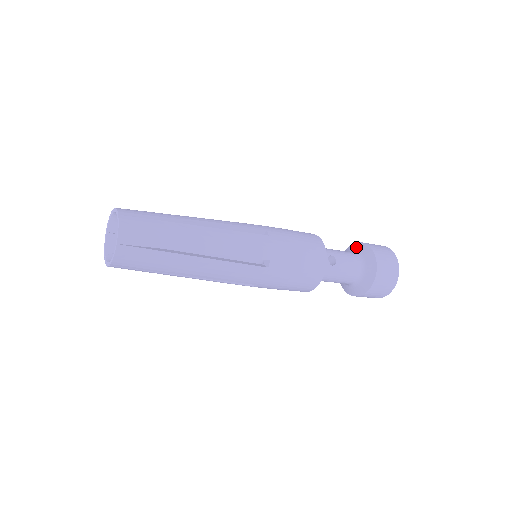
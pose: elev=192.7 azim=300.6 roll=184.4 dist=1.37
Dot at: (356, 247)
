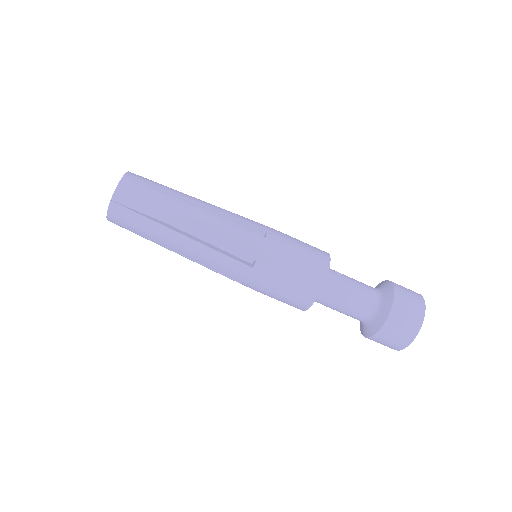
Dot at: occluded
